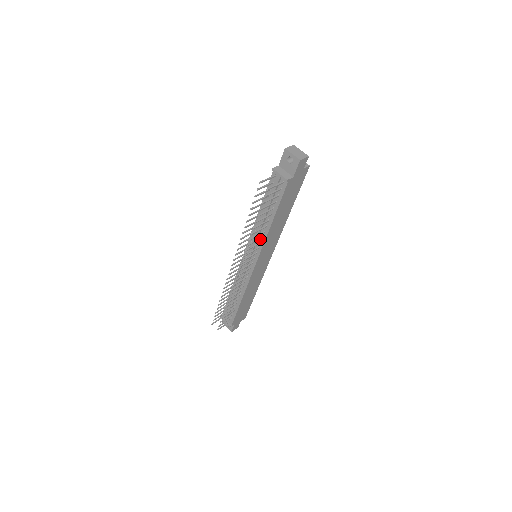
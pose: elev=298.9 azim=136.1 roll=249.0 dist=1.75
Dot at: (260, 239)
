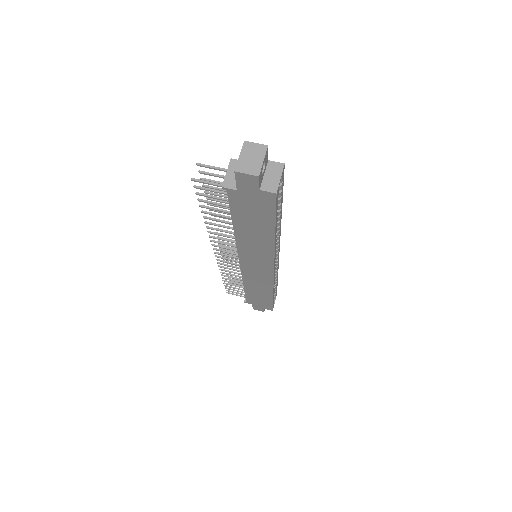
Dot at: occluded
